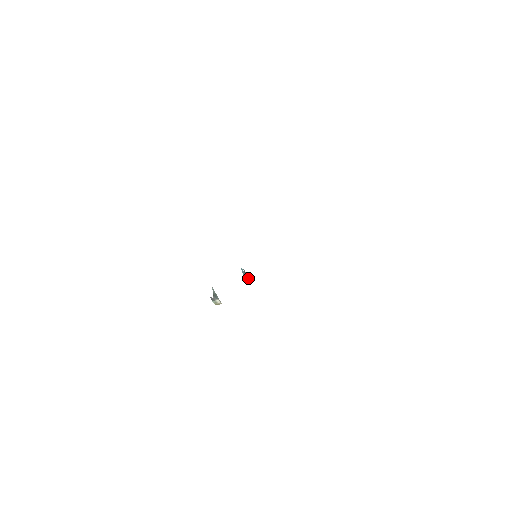
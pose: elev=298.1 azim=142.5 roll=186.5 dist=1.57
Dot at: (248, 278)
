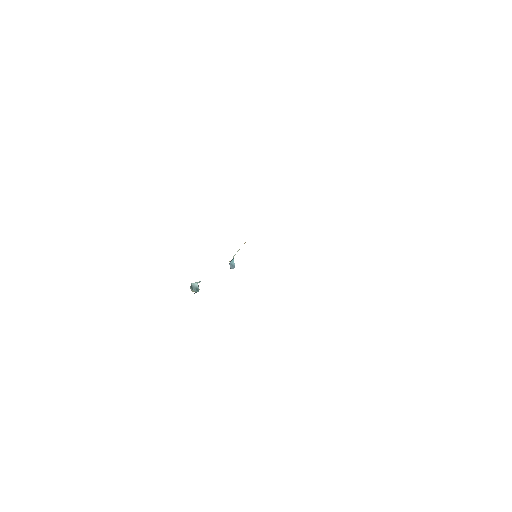
Dot at: occluded
